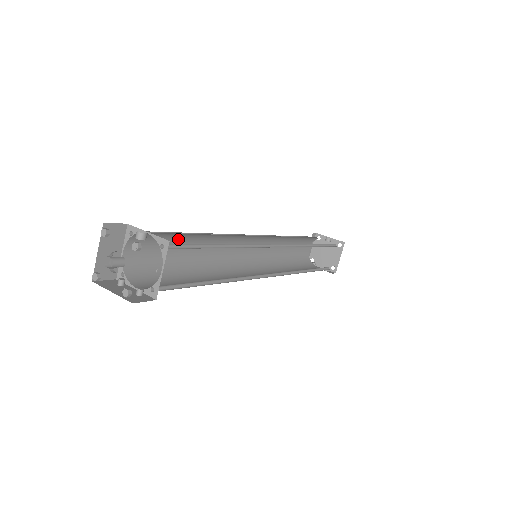
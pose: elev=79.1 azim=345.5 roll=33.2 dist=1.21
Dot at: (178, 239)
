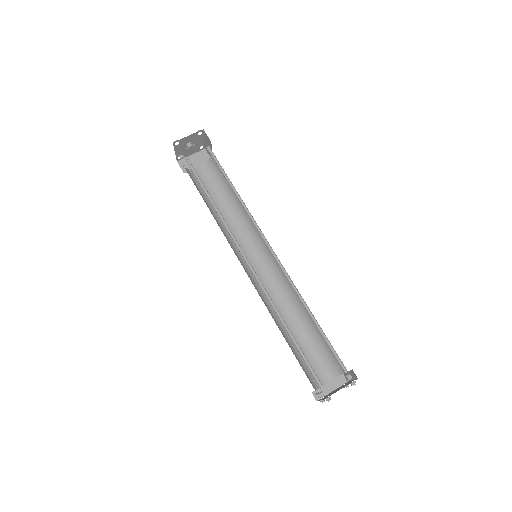
Dot at: (225, 193)
